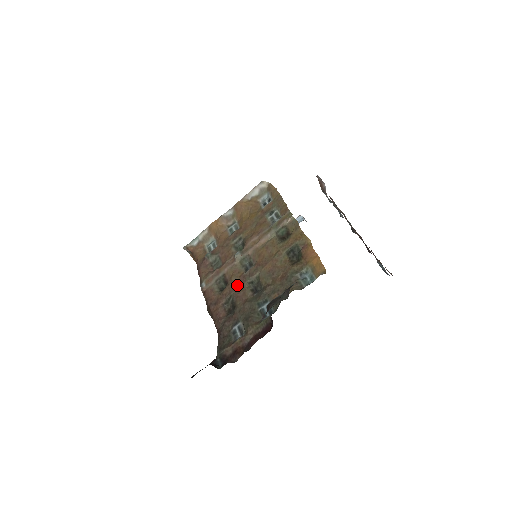
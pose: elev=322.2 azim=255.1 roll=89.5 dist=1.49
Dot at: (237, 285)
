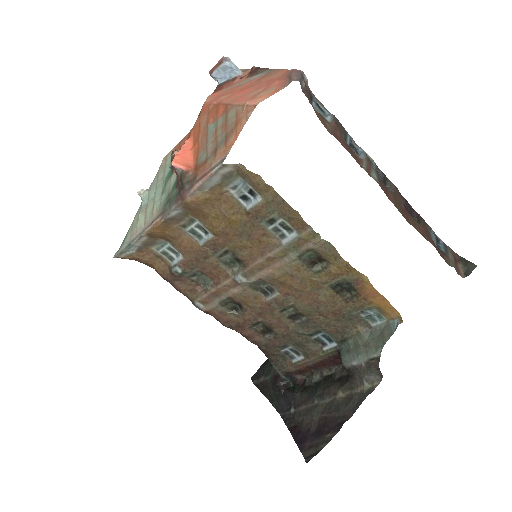
Dot at: (262, 313)
